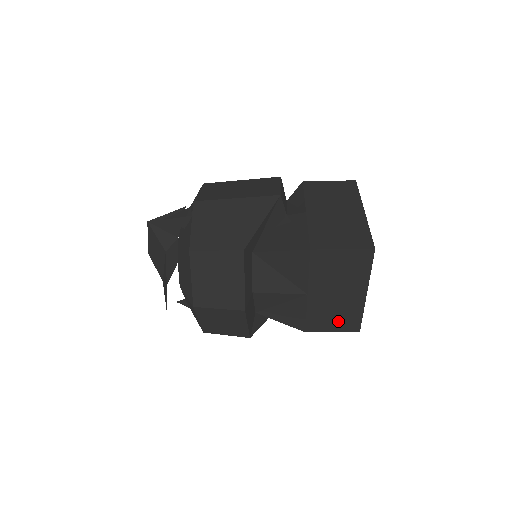
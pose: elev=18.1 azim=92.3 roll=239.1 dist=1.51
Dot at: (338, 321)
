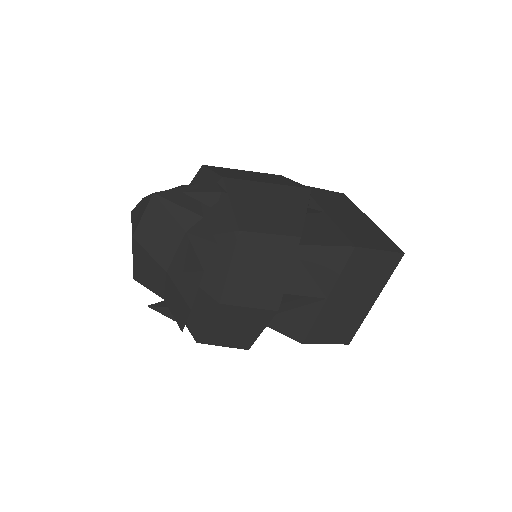
Dot at: (337, 331)
